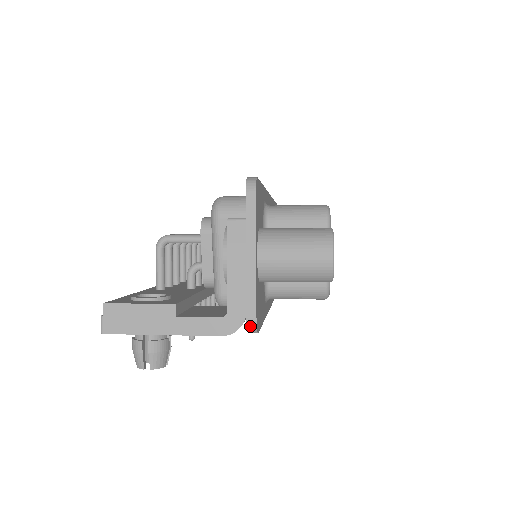
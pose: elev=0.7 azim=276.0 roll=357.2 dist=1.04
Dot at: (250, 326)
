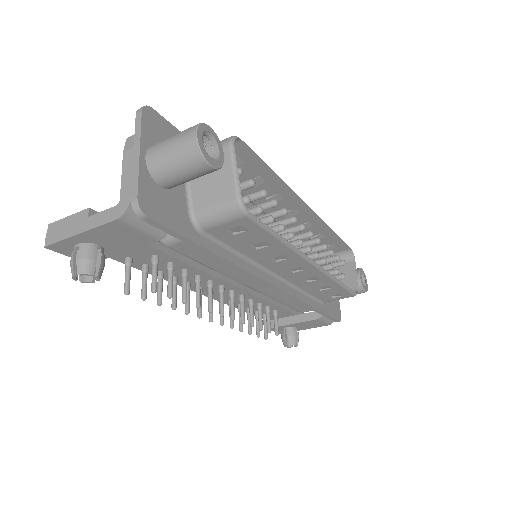
Dot at: (134, 206)
